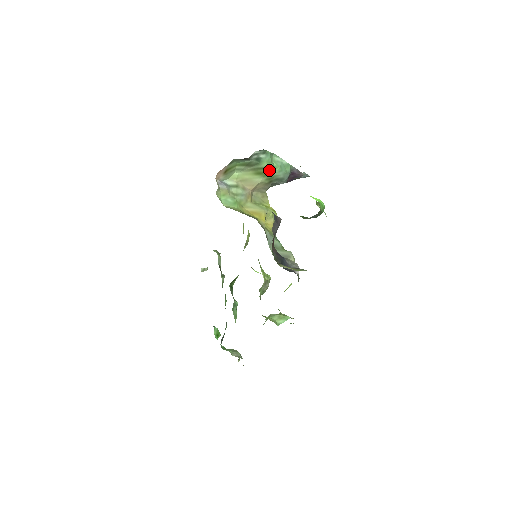
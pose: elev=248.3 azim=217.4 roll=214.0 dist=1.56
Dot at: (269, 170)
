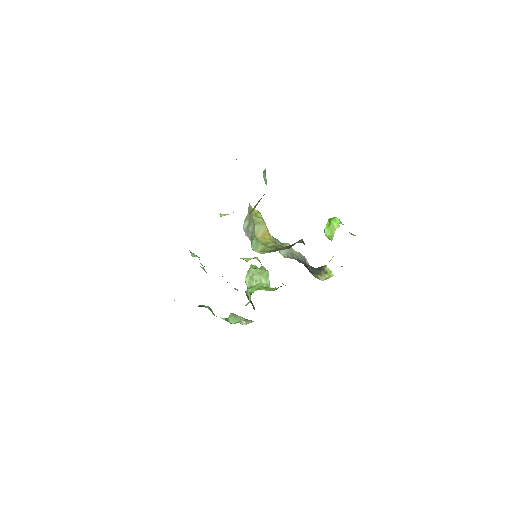
Dot at: occluded
